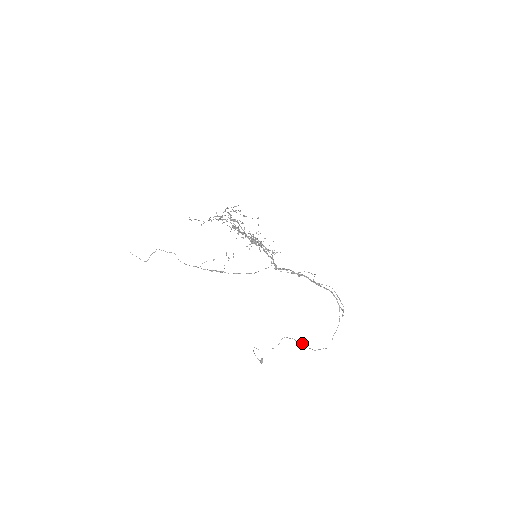
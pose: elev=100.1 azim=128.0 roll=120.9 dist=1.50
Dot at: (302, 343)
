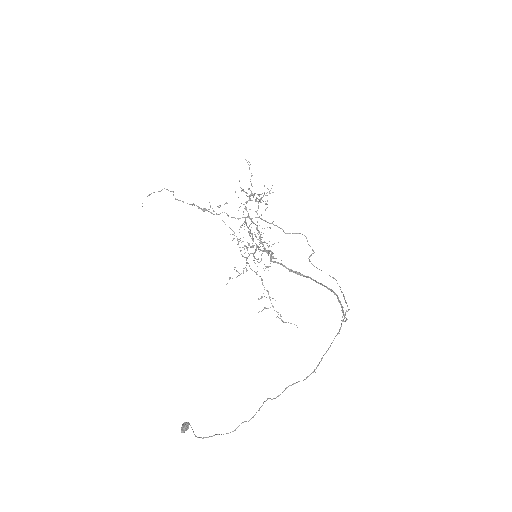
Dot at: (266, 400)
